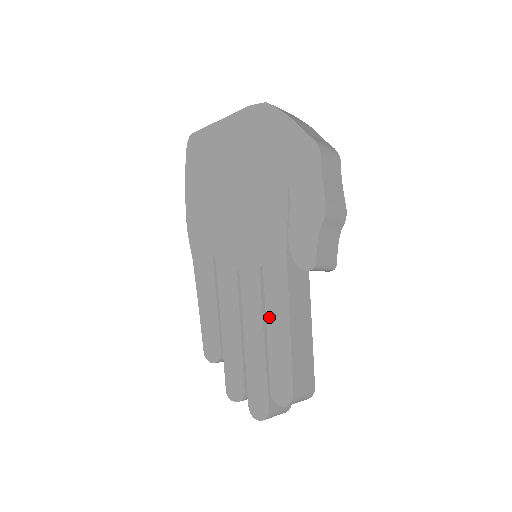
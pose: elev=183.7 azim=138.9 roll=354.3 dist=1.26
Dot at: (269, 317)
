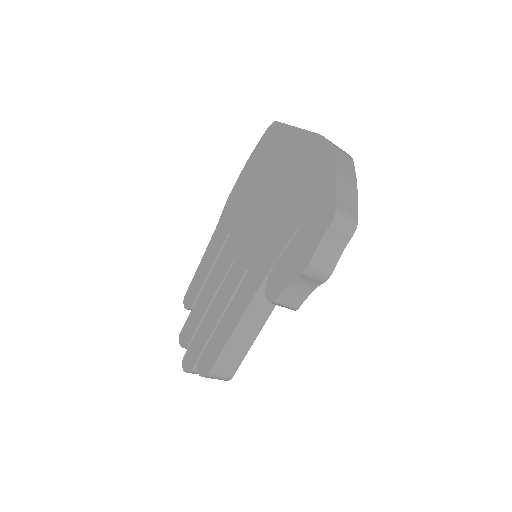
Dot at: (229, 310)
